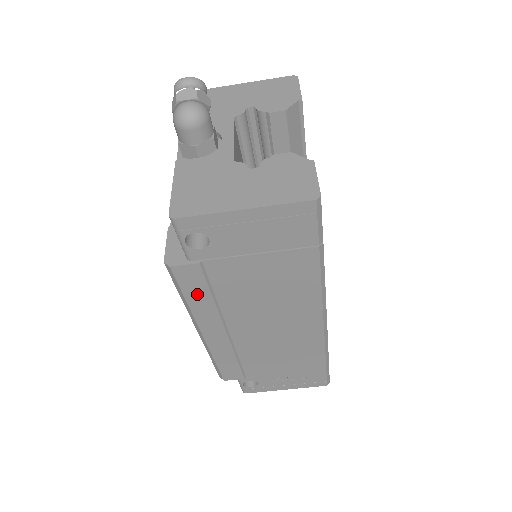
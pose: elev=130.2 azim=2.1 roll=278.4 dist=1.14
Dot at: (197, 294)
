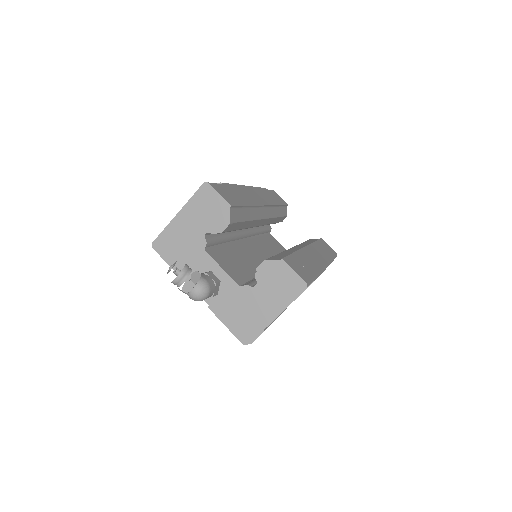
Dot at: occluded
